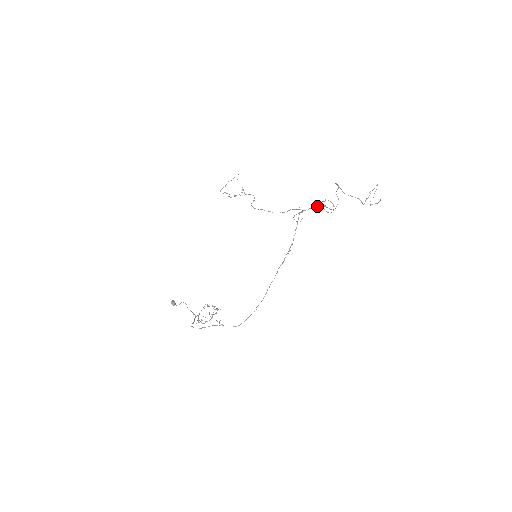
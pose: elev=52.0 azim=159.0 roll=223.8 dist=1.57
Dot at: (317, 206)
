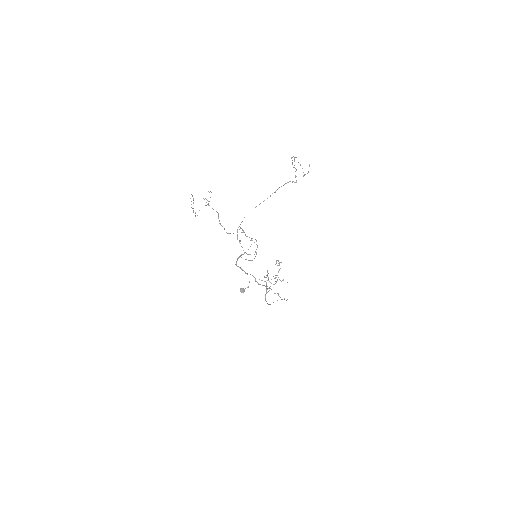
Dot at: occluded
